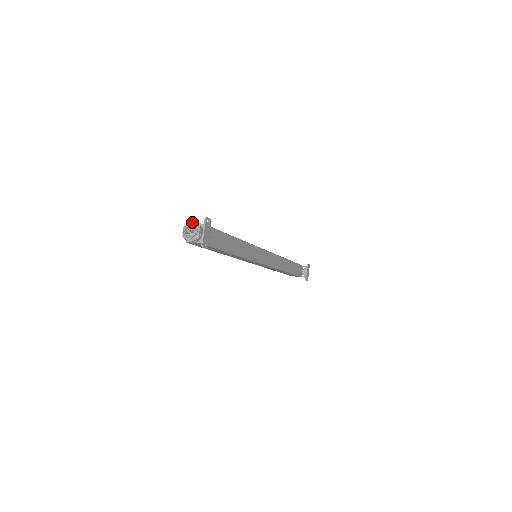
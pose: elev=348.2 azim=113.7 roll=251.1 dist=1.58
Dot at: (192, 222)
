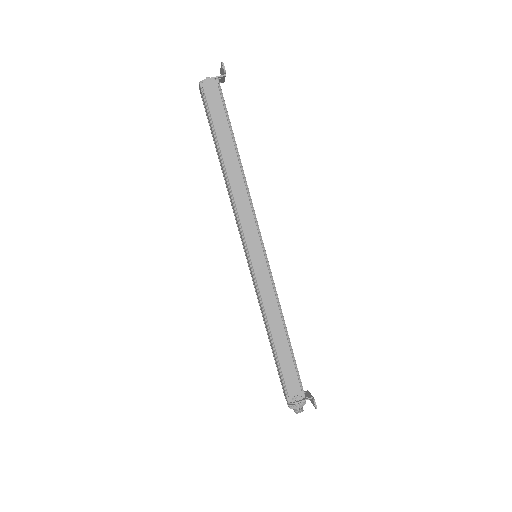
Dot at: (299, 408)
